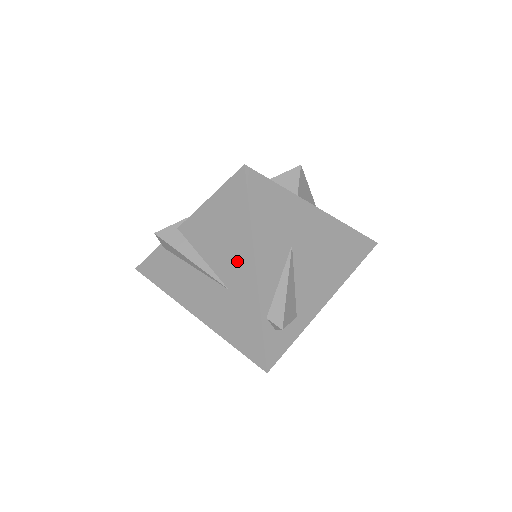
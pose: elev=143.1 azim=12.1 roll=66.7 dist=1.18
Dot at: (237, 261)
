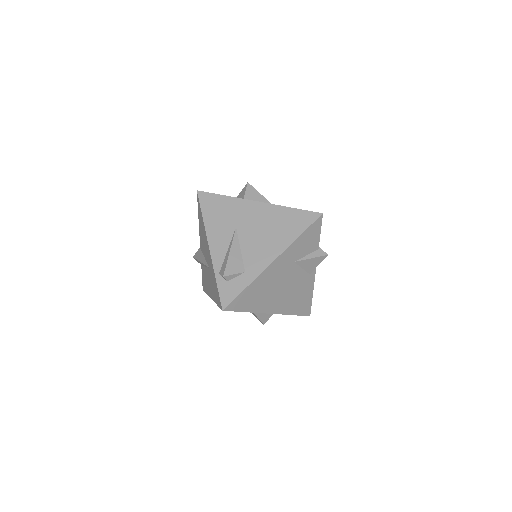
Dot at: (206, 247)
